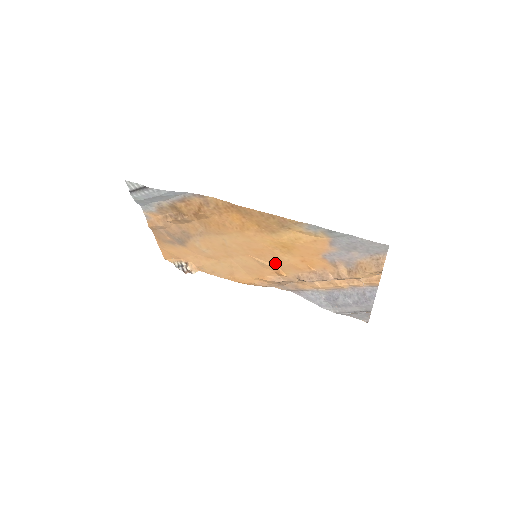
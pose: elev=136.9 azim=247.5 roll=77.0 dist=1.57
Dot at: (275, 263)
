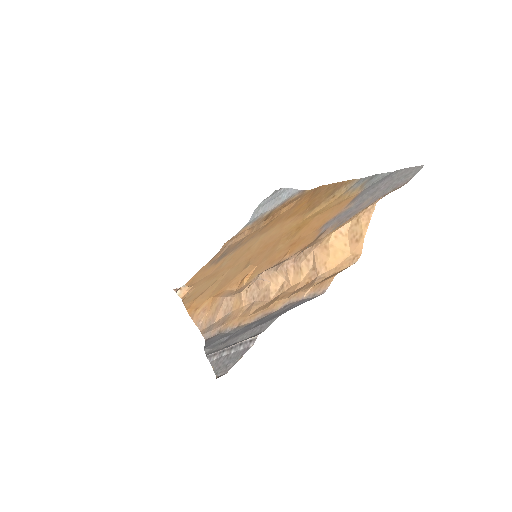
Dot at: (260, 261)
